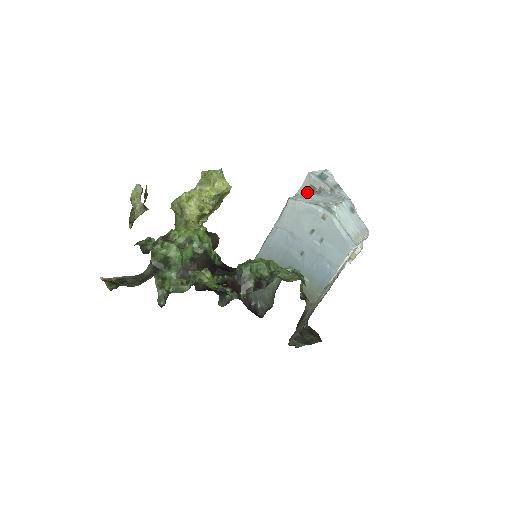
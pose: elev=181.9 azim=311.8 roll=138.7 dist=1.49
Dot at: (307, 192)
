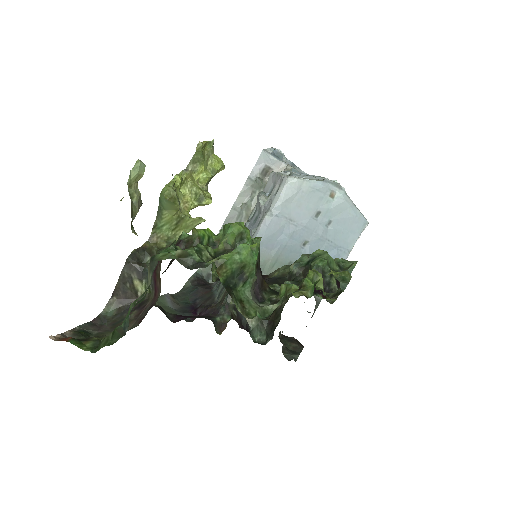
Dot at: (278, 172)
